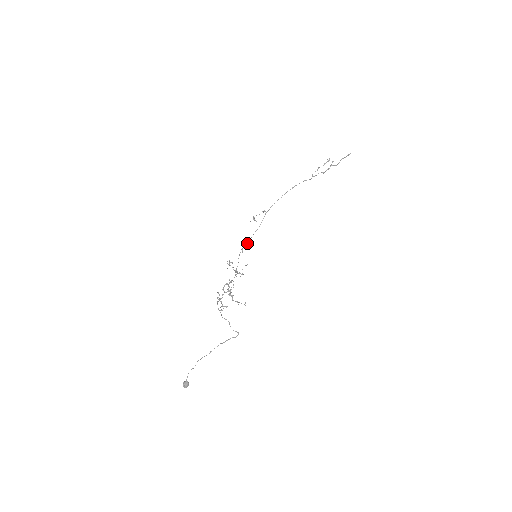
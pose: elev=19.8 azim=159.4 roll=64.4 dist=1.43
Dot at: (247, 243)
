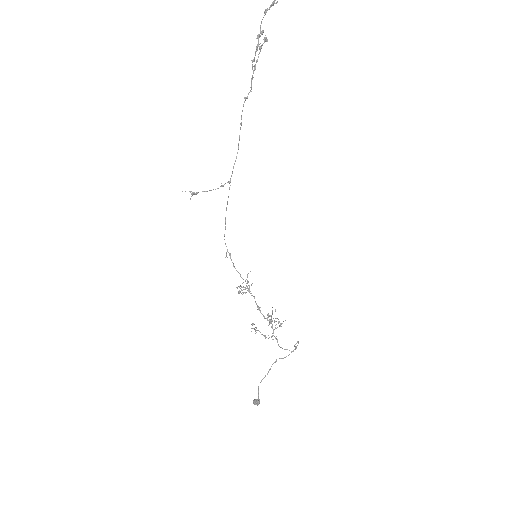
Dot at: (225, 244)
